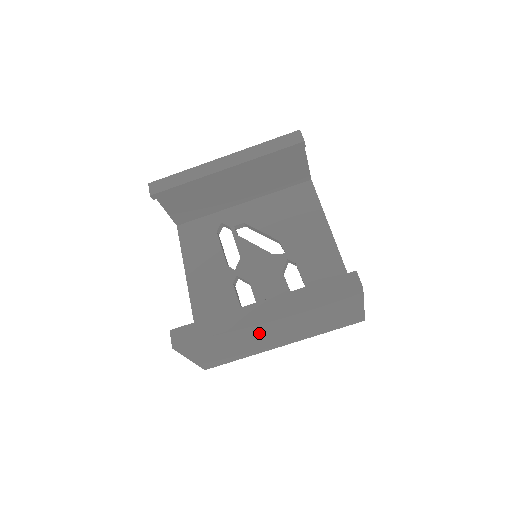
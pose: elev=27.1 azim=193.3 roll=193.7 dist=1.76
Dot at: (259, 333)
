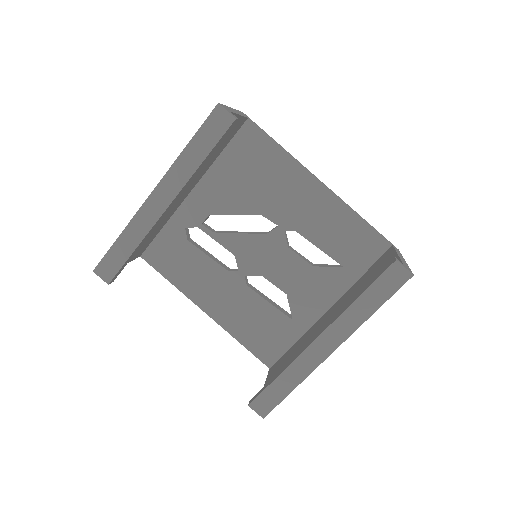
Dot at: occluded
